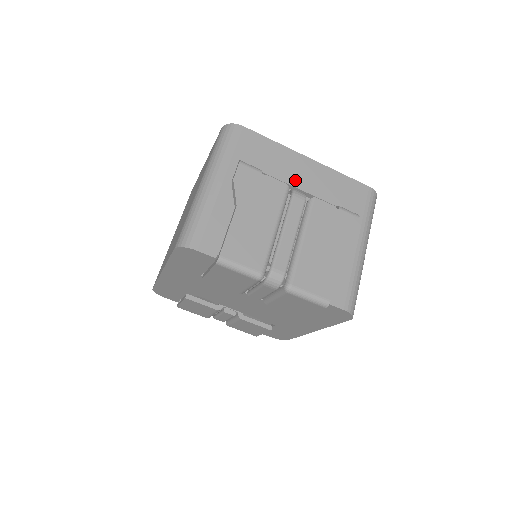
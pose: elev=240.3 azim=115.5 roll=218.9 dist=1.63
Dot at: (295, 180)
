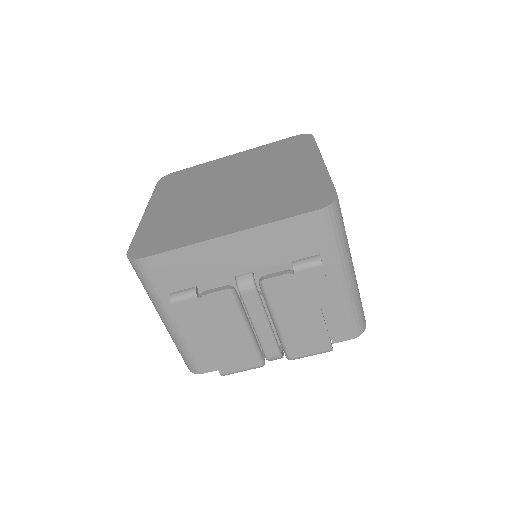
Dot at: (232, 269)
